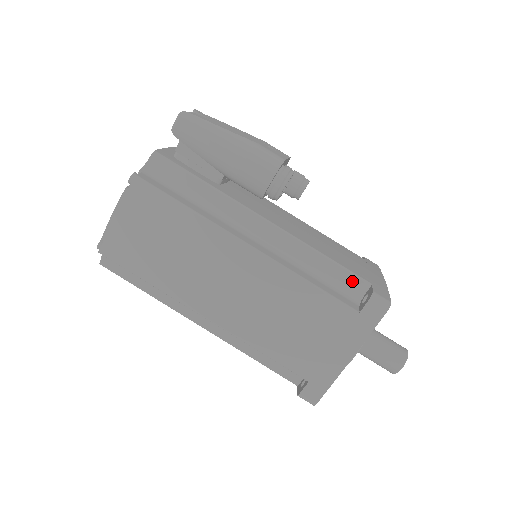
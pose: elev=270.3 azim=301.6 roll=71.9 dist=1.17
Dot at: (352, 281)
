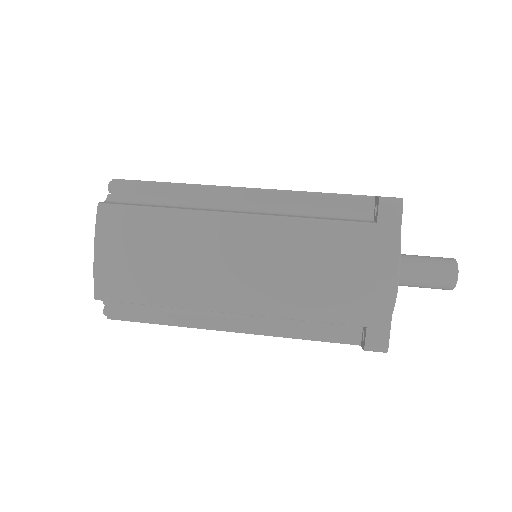
Dot at: occluded
